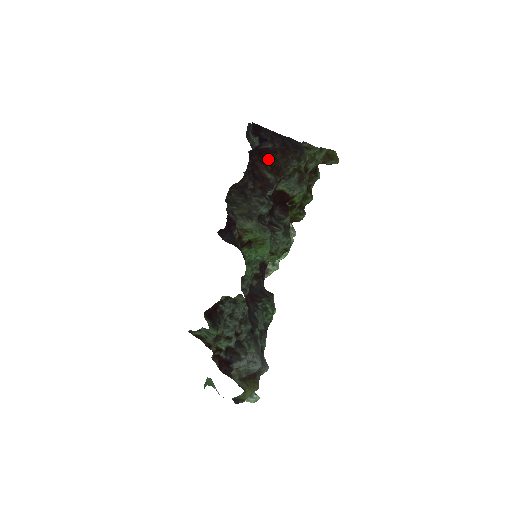
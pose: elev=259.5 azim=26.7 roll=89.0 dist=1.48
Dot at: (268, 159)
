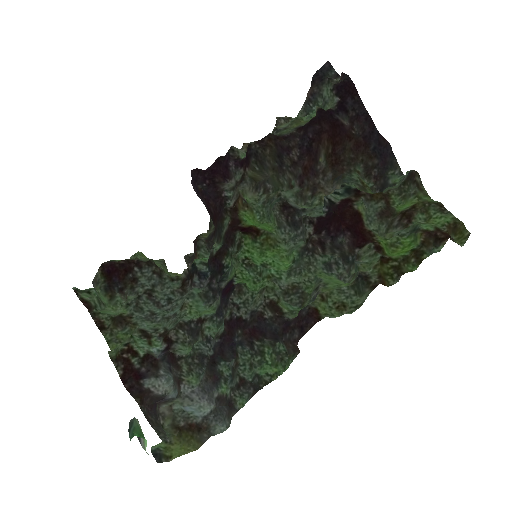
Dot at: (338, 140)
